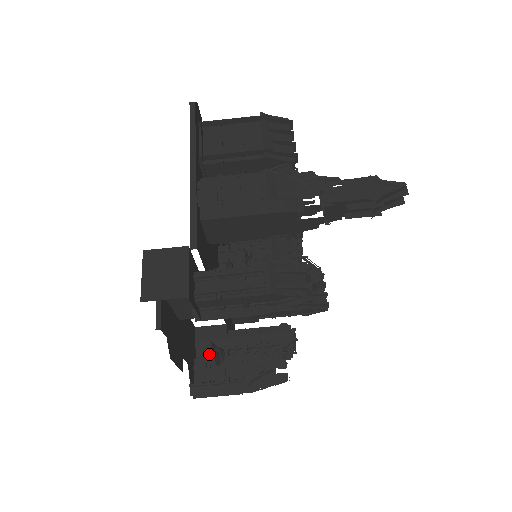
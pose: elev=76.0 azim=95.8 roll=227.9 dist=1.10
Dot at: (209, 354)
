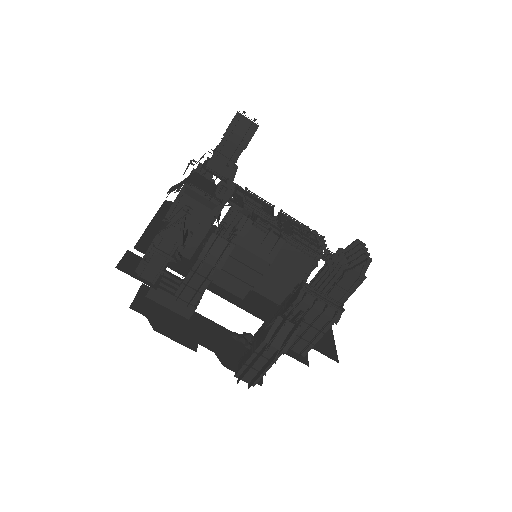
Dot at: occluded
